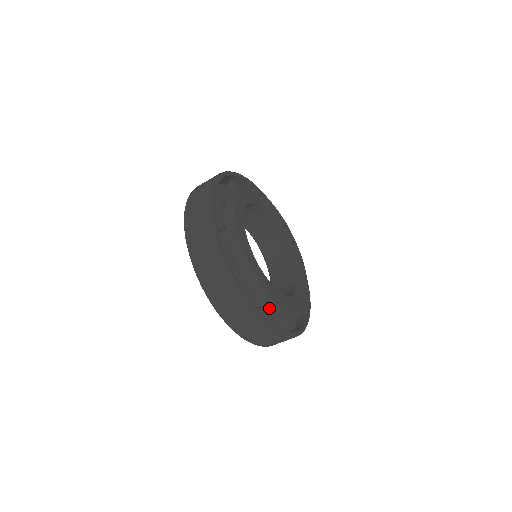
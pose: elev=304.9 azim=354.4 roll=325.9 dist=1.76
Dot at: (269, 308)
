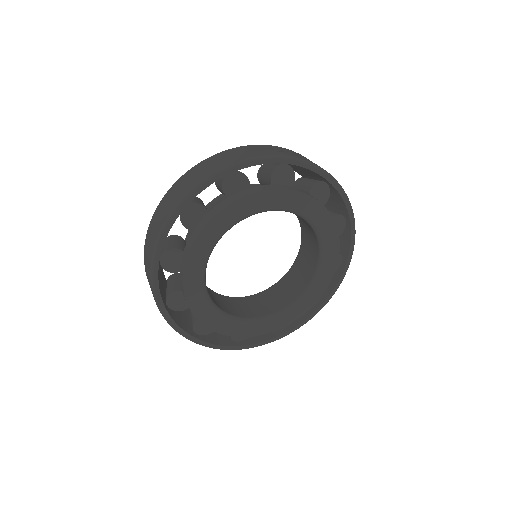
Dot at: occluded
